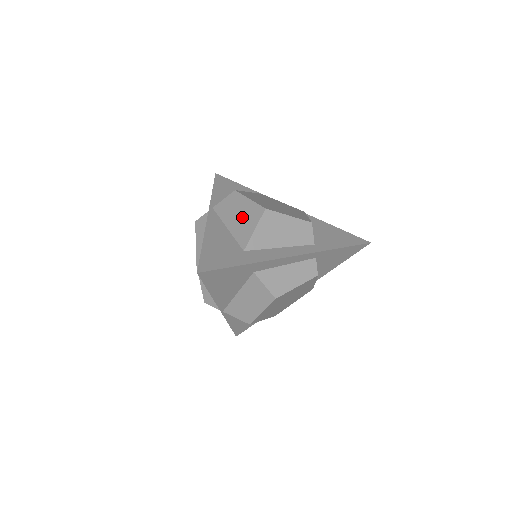
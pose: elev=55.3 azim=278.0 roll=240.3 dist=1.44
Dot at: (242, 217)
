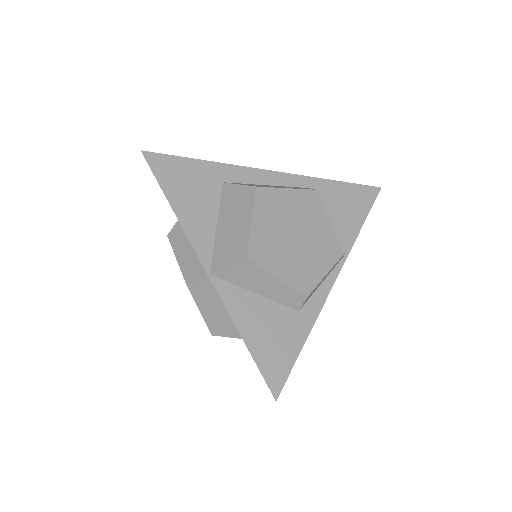
Dot at: occluded
